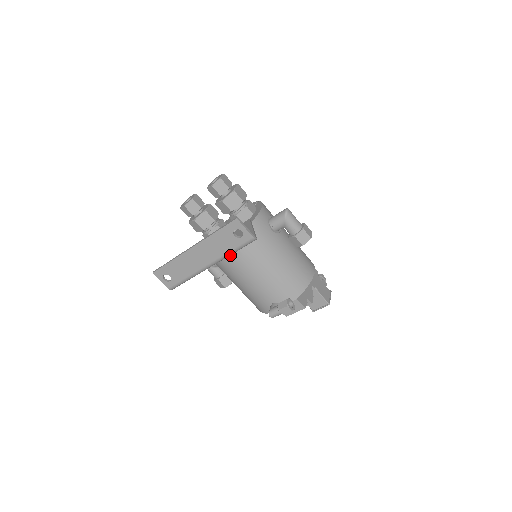
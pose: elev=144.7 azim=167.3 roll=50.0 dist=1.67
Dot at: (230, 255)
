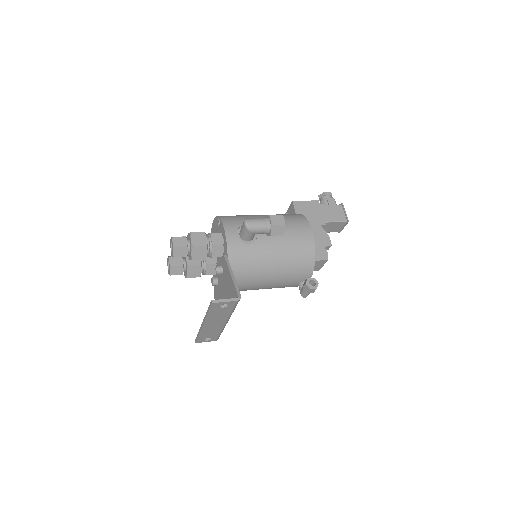
Dot at: occluded
